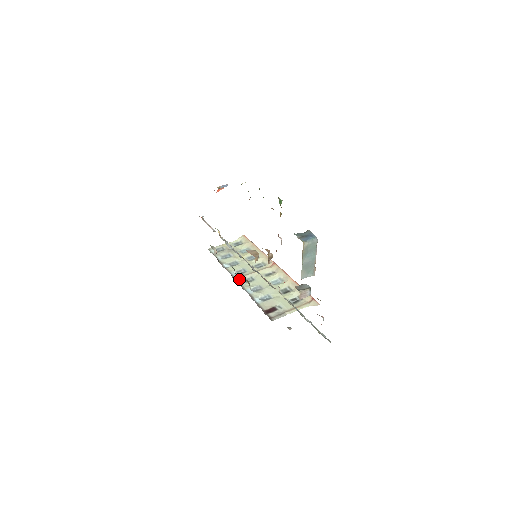
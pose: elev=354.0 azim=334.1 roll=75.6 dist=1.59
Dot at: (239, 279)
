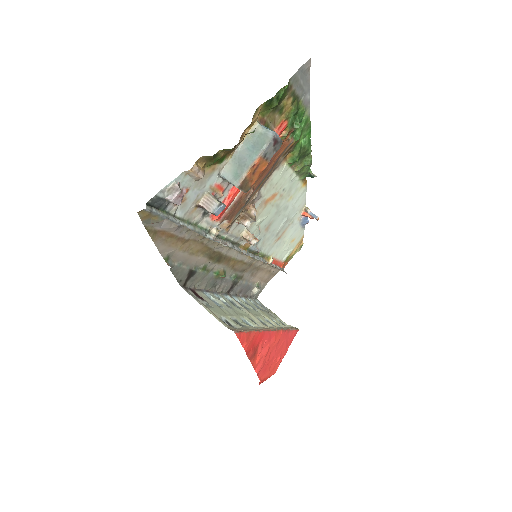
Dot at: (230, 297)
